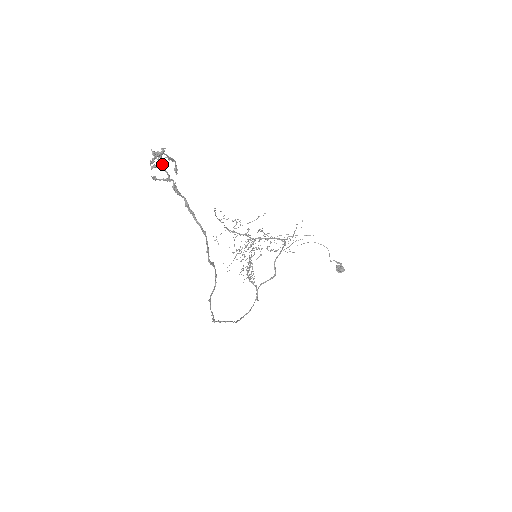
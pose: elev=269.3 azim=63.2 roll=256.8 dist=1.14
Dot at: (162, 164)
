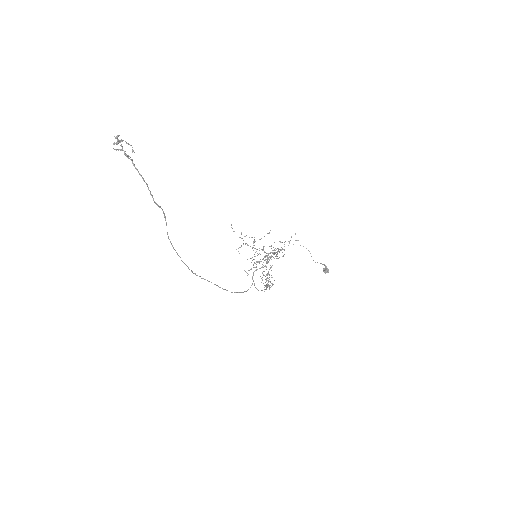
Dot at: occluded
